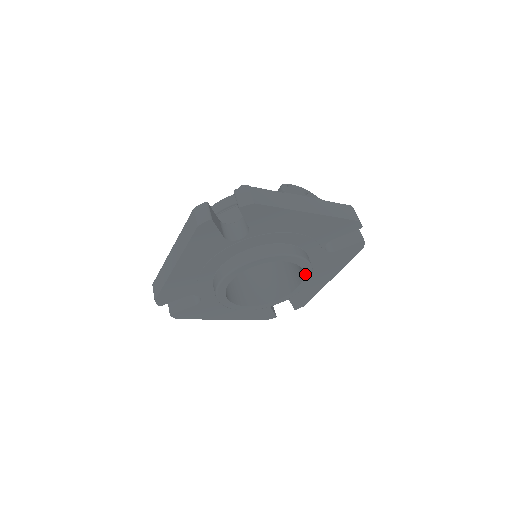
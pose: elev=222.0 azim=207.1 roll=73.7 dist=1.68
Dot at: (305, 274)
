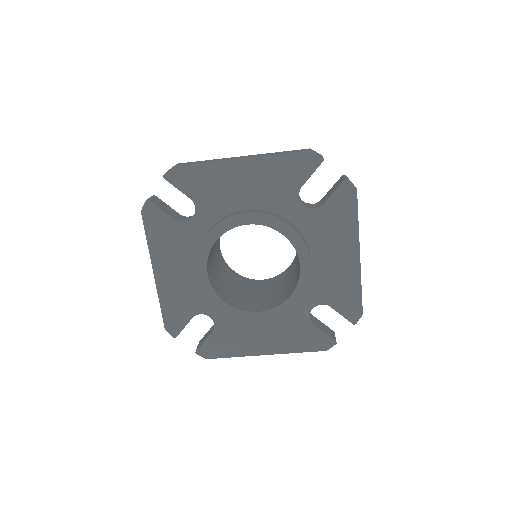
Dot at: (283, 304)
